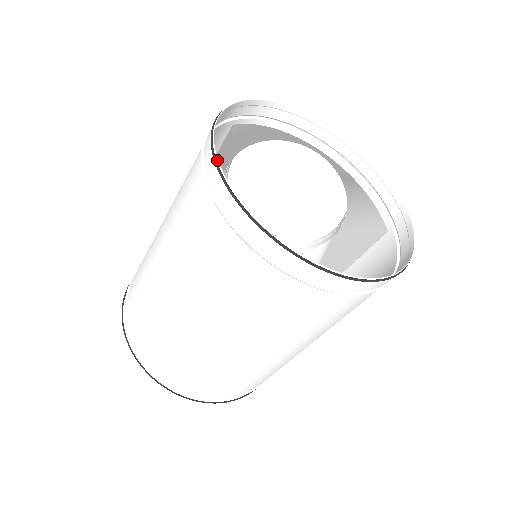
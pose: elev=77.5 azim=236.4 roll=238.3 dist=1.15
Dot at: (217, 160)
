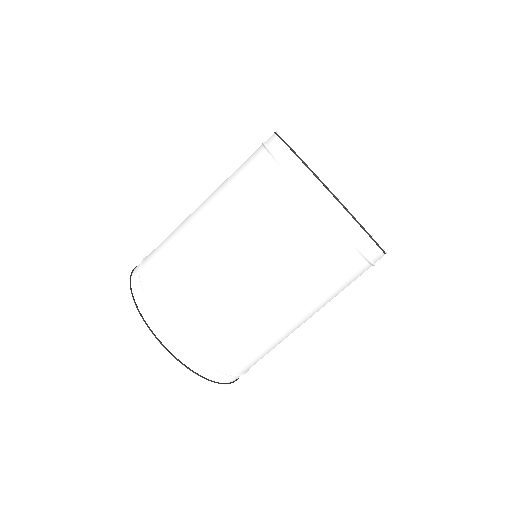
Dot at: (296, 152)
